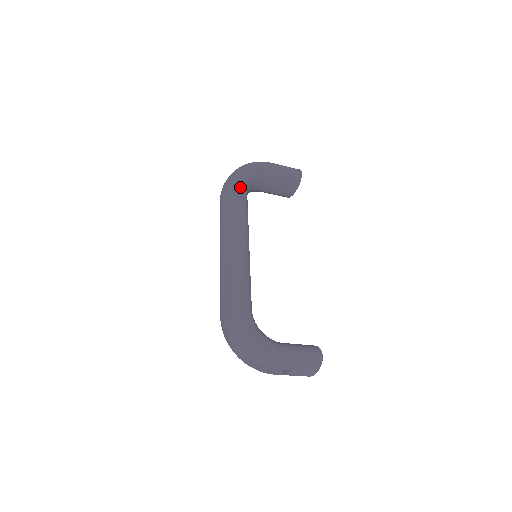
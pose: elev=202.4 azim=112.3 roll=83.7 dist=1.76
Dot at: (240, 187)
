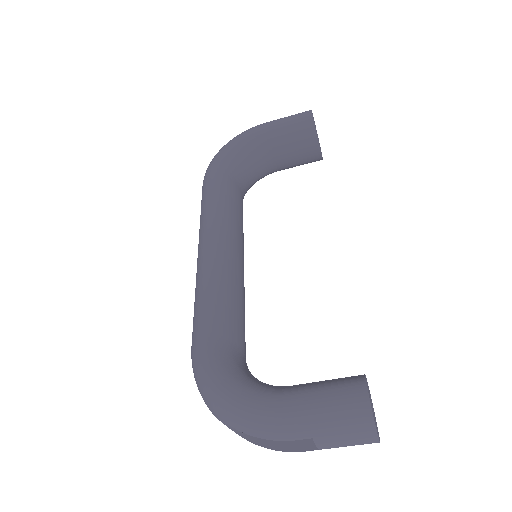
Dot at: (212, 172)
